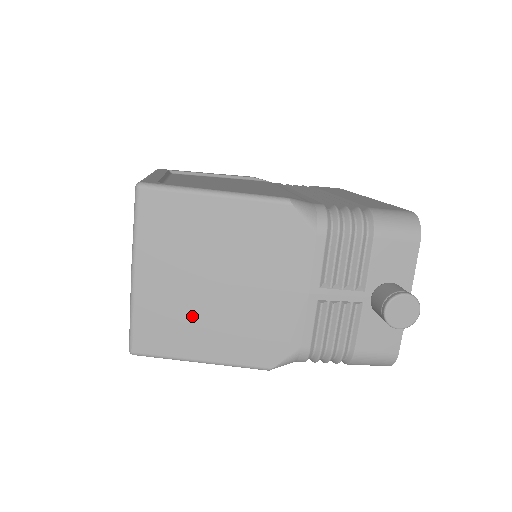
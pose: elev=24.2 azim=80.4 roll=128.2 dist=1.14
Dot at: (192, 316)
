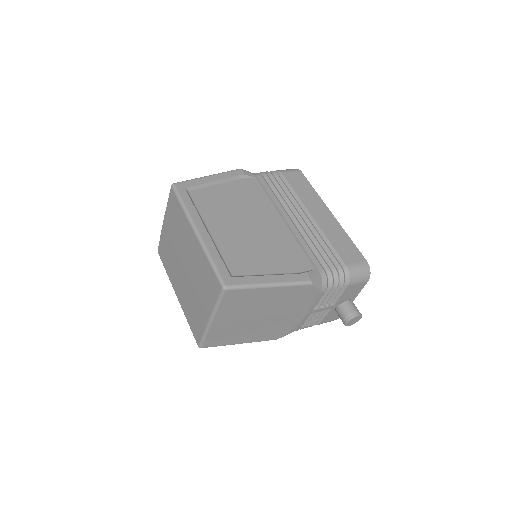
Dot at: (241, 331)
